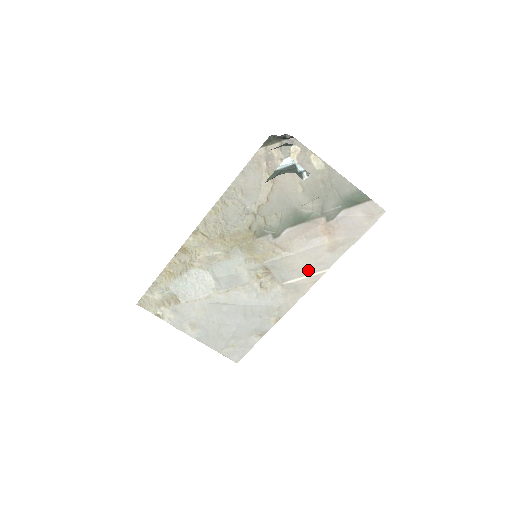
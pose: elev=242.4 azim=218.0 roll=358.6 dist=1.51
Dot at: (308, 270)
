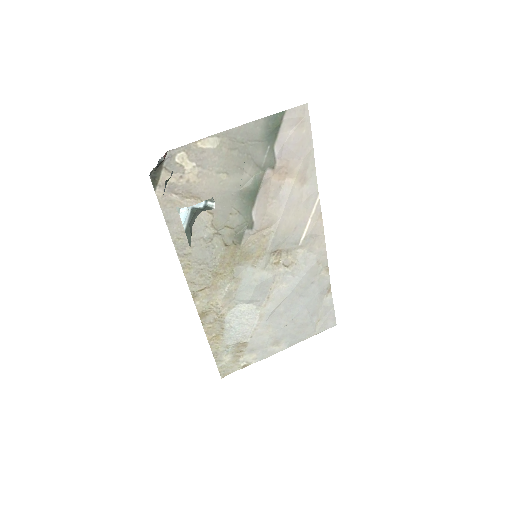
Dot at: (305, 215)
